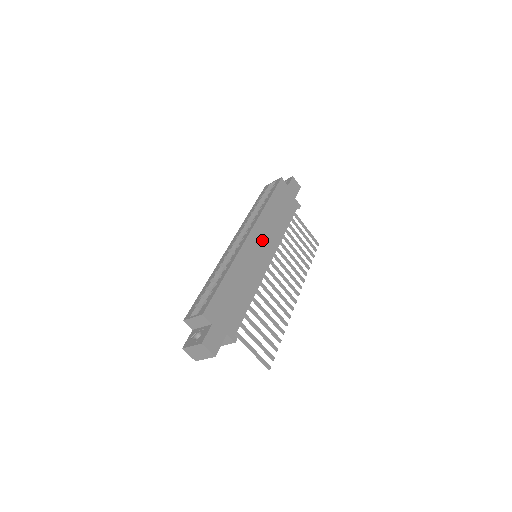
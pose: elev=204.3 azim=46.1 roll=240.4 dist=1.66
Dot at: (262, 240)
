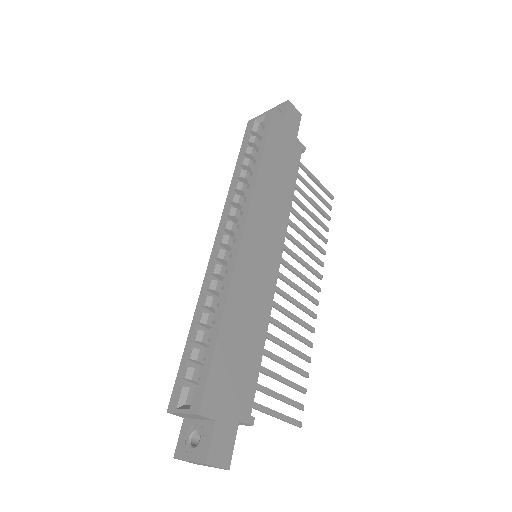
Dot at: (263, 232)
